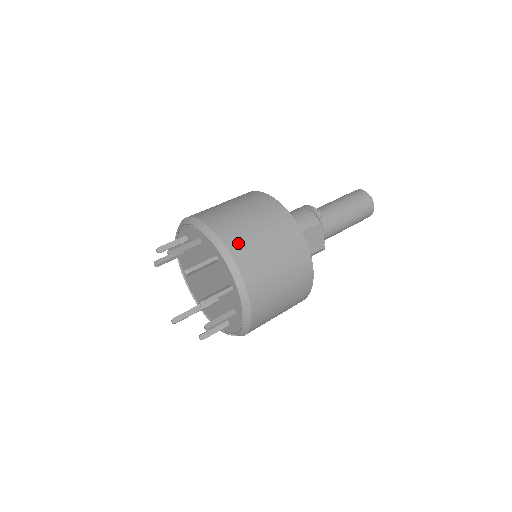
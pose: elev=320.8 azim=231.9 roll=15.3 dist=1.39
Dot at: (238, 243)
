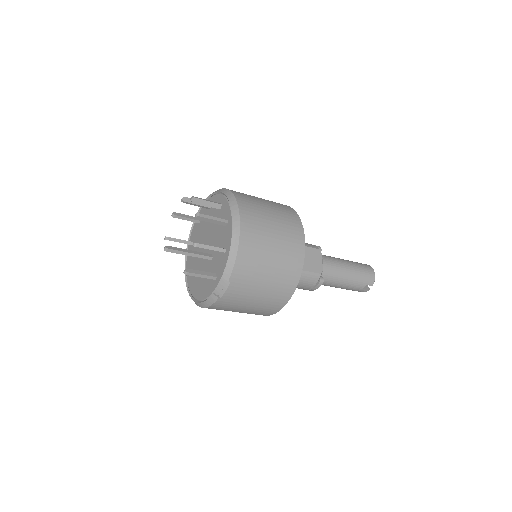
Dot at: (241, 194)
